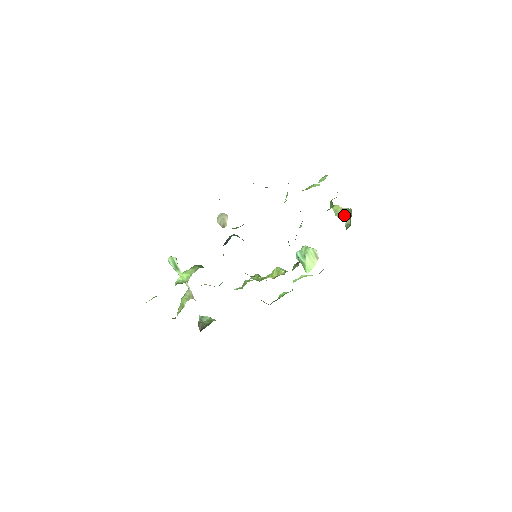
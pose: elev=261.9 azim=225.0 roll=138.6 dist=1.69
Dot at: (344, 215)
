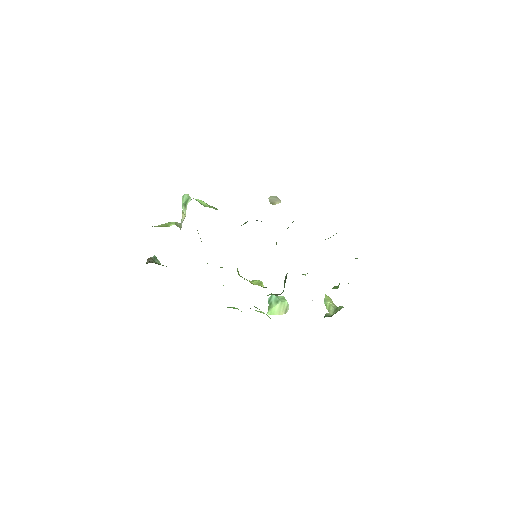
Dot at: (331, 307)
